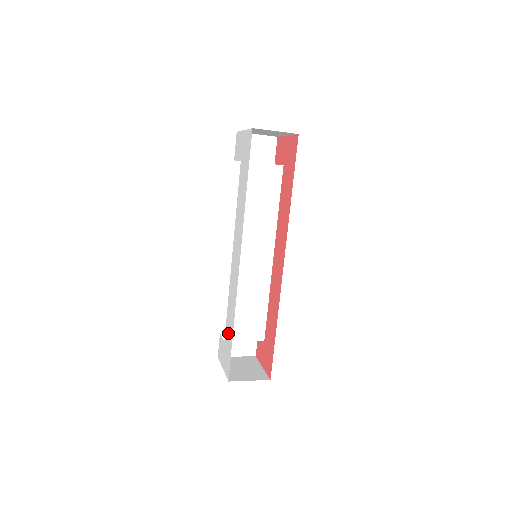
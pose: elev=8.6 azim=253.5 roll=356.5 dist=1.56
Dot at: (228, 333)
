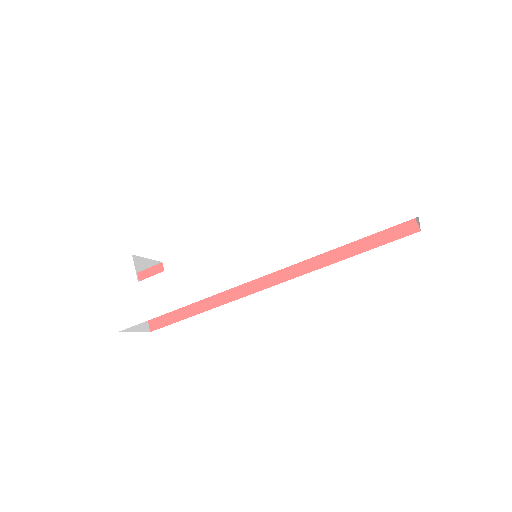
Dot at: (157, 293)
